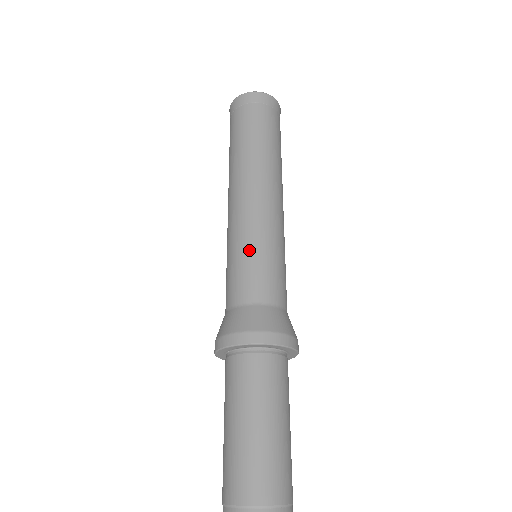
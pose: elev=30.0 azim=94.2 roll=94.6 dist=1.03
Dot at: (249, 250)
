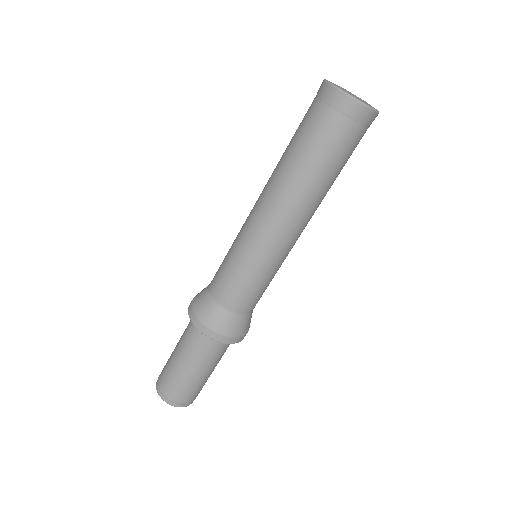
Dot at: (265, 278)
